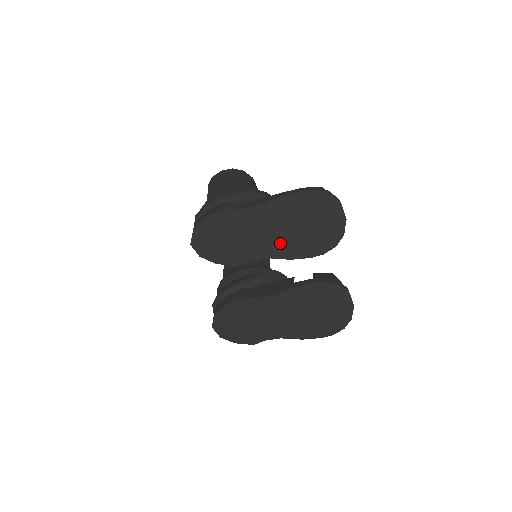
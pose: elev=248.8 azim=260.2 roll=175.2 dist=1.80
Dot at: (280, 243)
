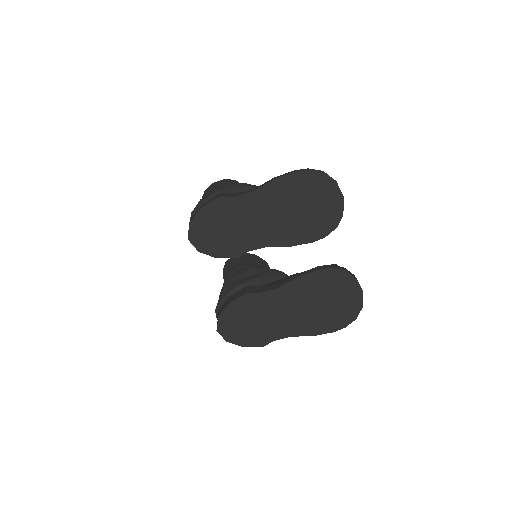
Dot at: (279, 229)
